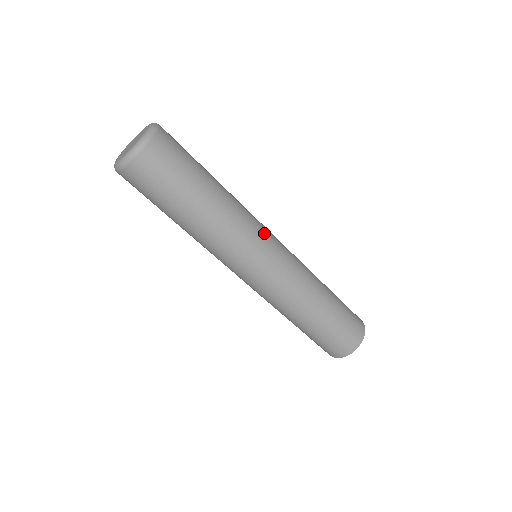
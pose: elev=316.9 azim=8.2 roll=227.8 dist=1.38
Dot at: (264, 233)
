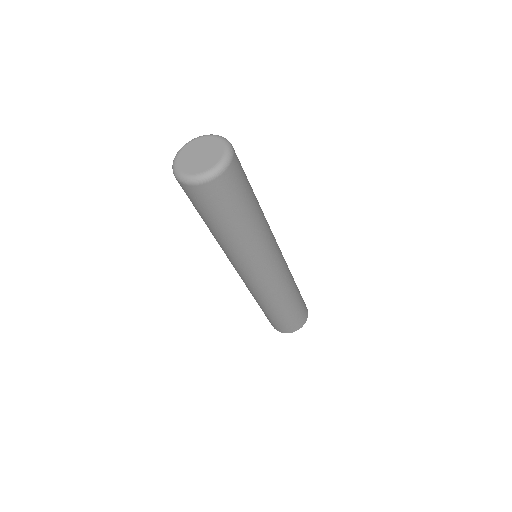
Dot at: (263, 264)
